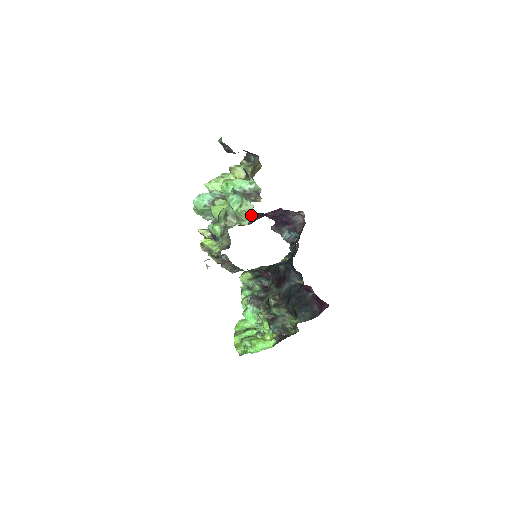
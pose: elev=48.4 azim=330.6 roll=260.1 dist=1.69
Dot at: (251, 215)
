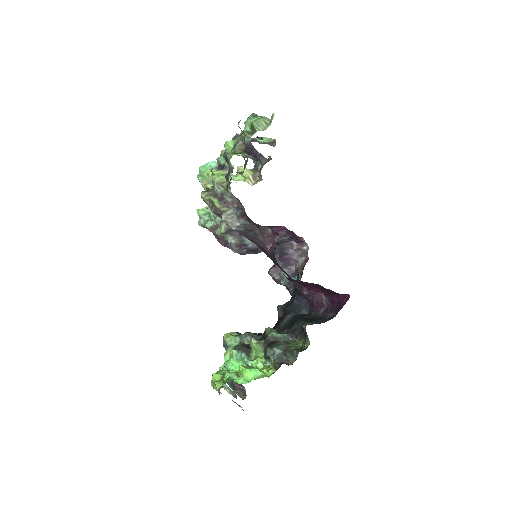
Dot at: (270, 124)
